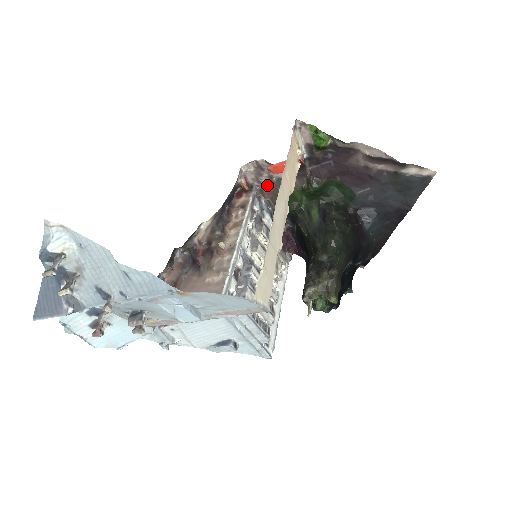
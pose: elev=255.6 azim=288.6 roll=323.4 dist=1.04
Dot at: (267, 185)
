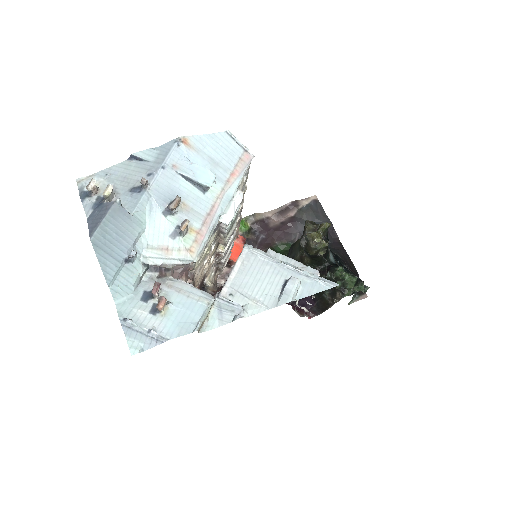
Dot at: occluded
